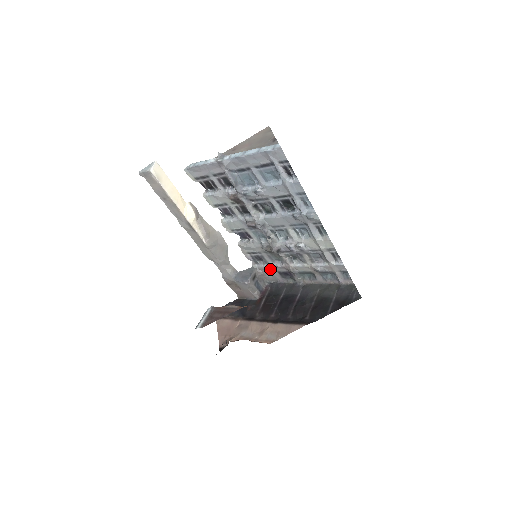
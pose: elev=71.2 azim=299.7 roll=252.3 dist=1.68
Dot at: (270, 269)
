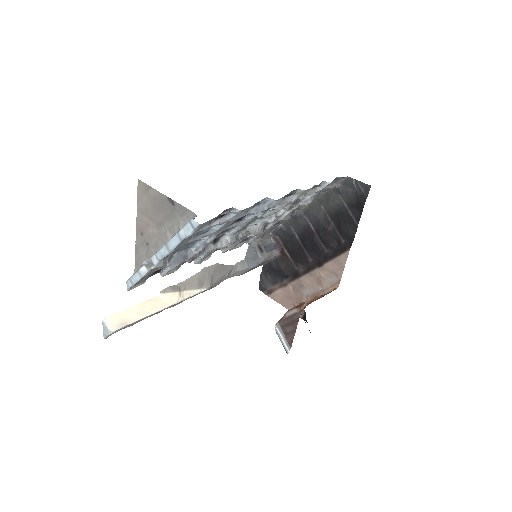
Dot at: (265, 232)
